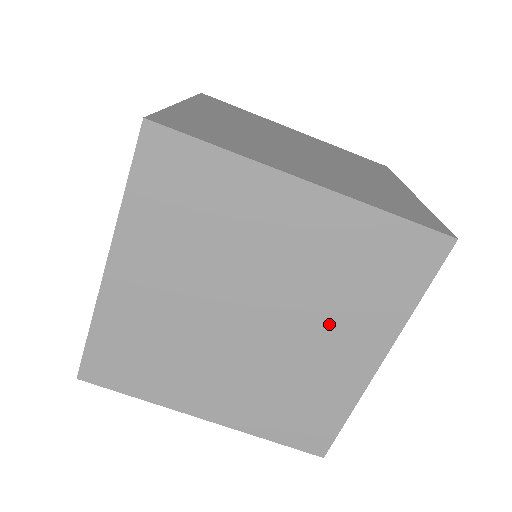
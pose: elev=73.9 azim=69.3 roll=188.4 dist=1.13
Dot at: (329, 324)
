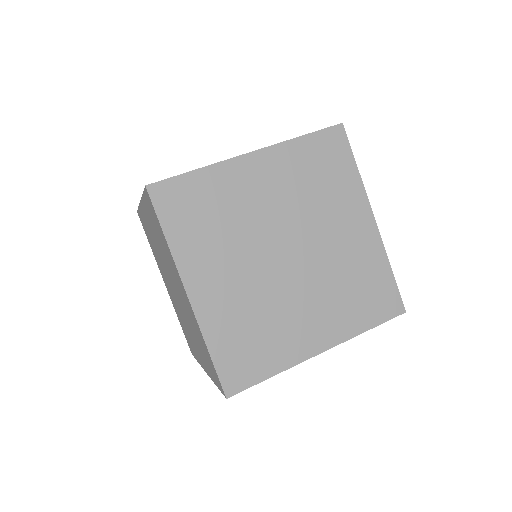
Dot at: occluded
